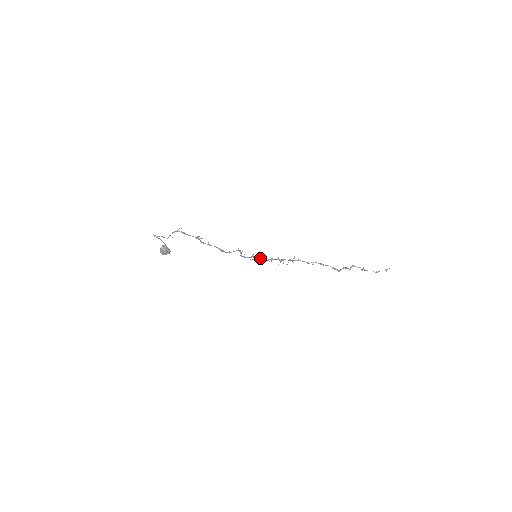
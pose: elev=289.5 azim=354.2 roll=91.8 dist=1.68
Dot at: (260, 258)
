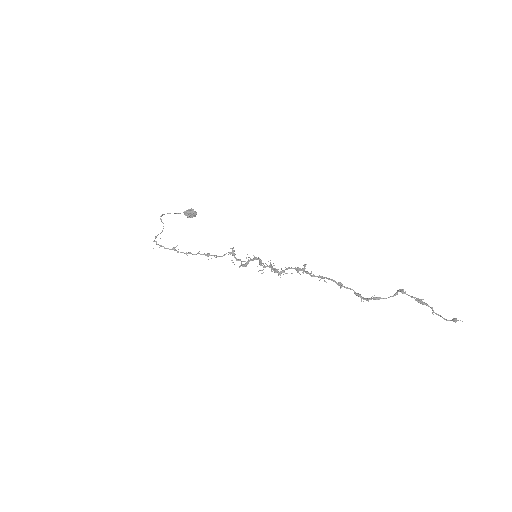
Dot at: (259, 261)
